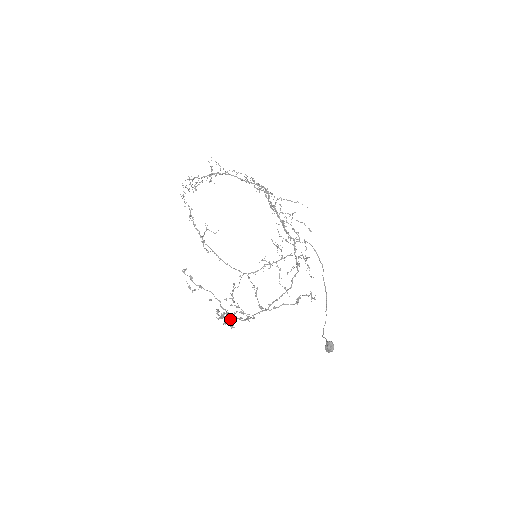
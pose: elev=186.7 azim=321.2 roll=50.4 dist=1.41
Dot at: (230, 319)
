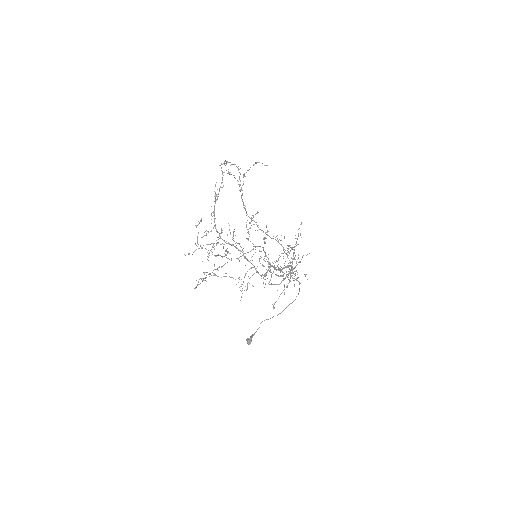
Dot at: (226, 255)
